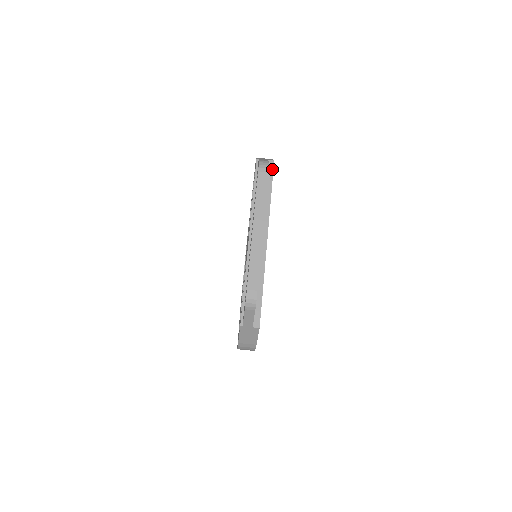
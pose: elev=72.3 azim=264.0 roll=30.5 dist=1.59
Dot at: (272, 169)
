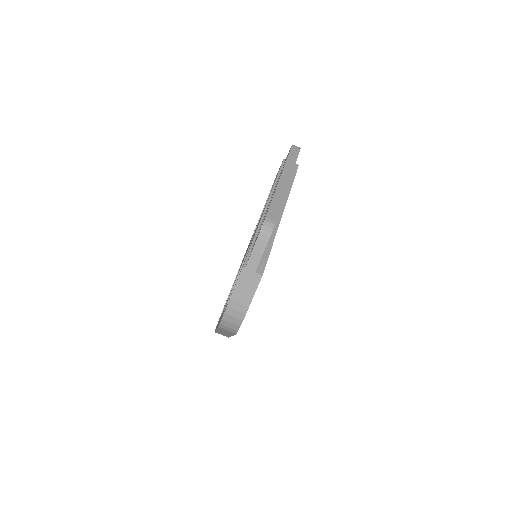
Dot at: (296, 169)
